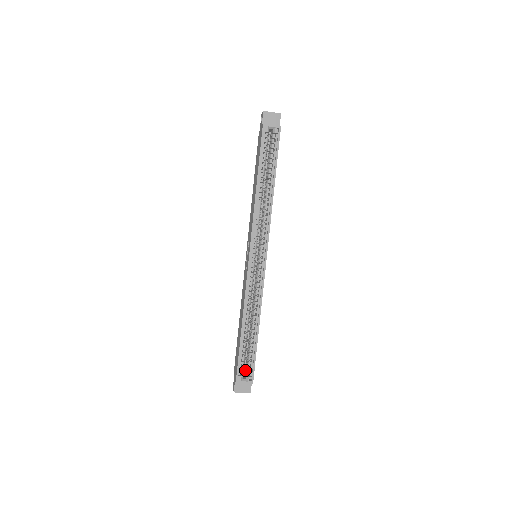
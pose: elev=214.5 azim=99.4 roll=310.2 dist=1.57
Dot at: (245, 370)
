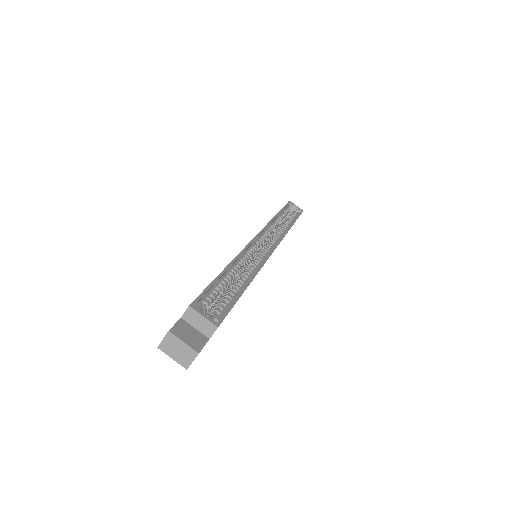
Dot at: occluded
